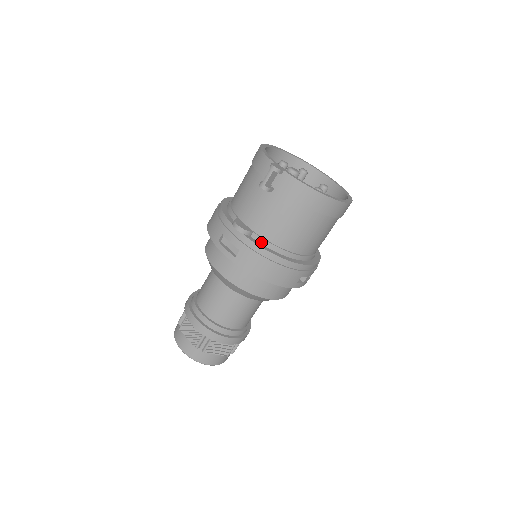
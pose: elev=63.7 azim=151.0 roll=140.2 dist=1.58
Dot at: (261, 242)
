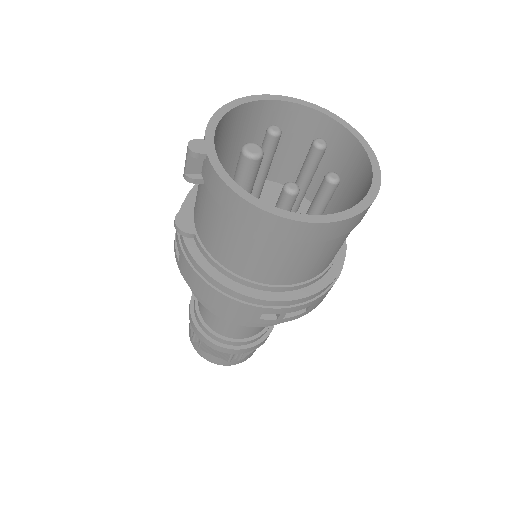
Dot at: (201, 251)
